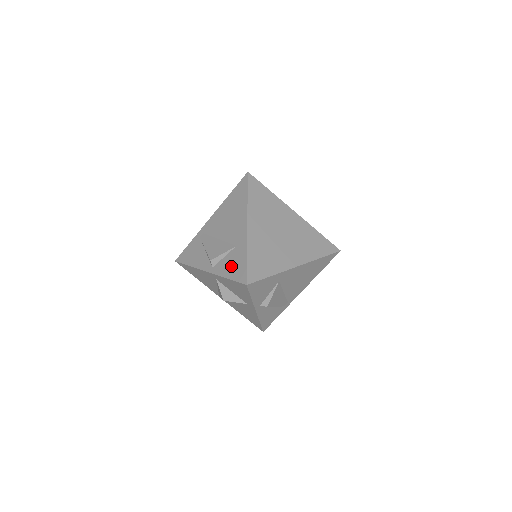
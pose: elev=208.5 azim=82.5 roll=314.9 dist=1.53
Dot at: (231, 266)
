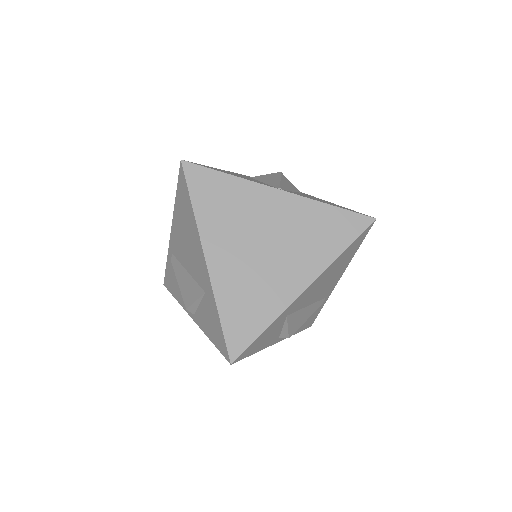
Dot at: (209, 324)
